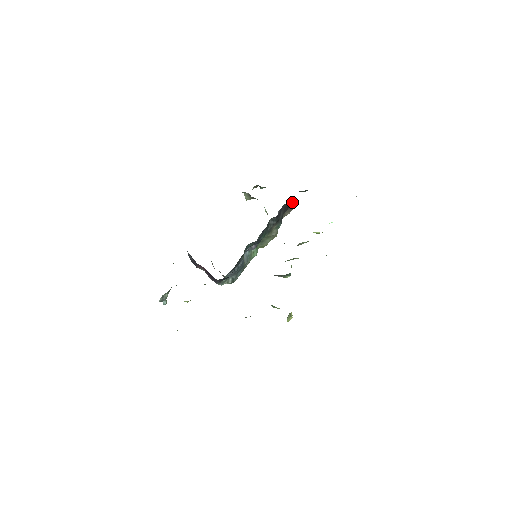
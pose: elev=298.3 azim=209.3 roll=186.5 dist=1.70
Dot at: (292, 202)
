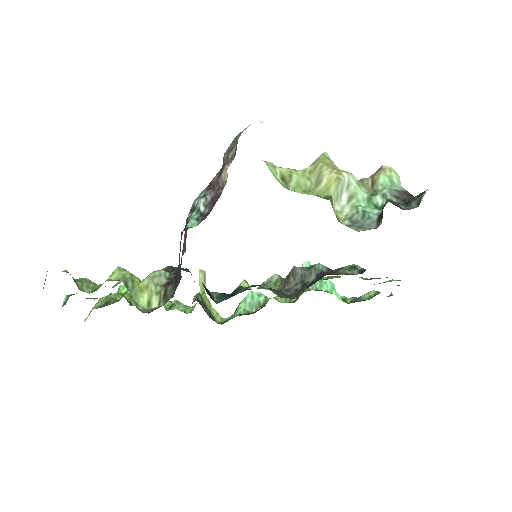
Dot at: occluded
